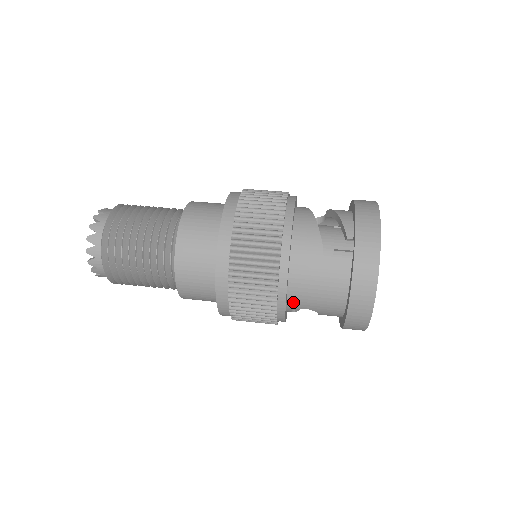
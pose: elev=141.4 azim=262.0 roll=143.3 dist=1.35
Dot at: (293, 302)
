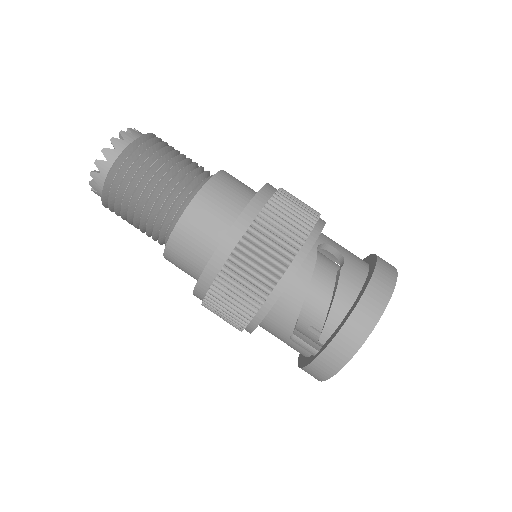
Dot at: occluded
